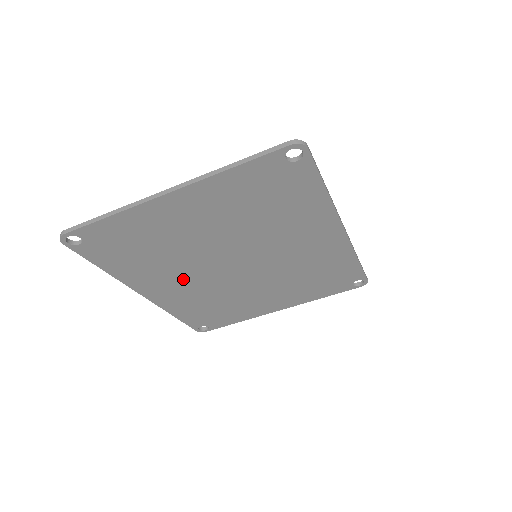
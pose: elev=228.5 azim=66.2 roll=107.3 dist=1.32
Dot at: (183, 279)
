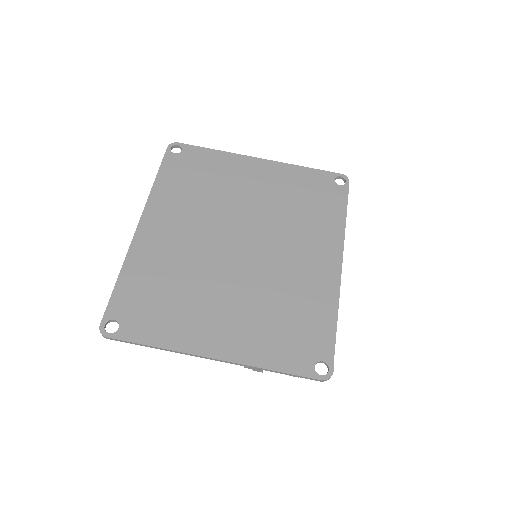
Dot at: (188, 230)
